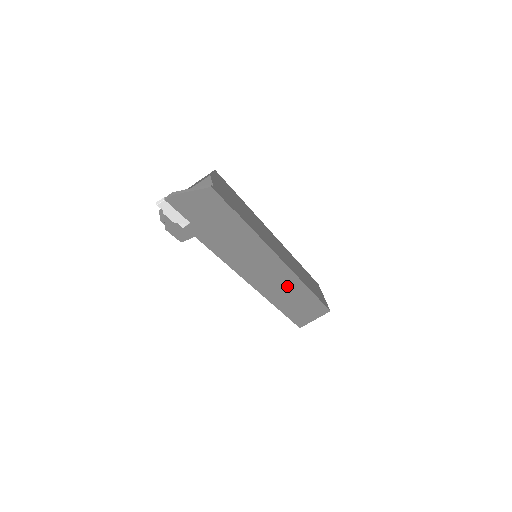
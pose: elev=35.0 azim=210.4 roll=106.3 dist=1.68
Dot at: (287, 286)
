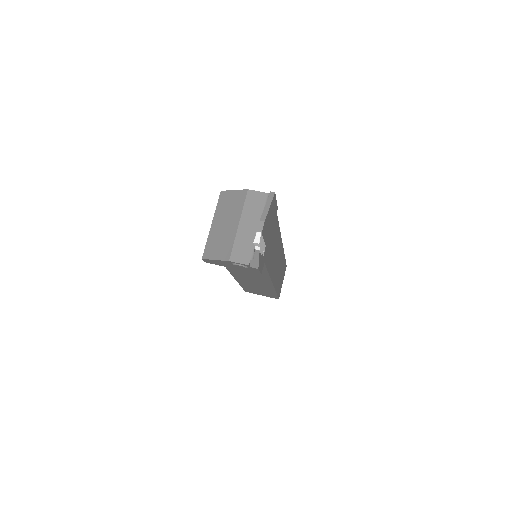
Dot at: (280, 263)
